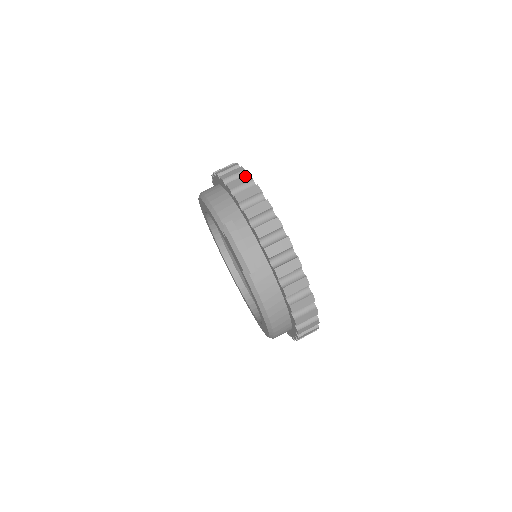
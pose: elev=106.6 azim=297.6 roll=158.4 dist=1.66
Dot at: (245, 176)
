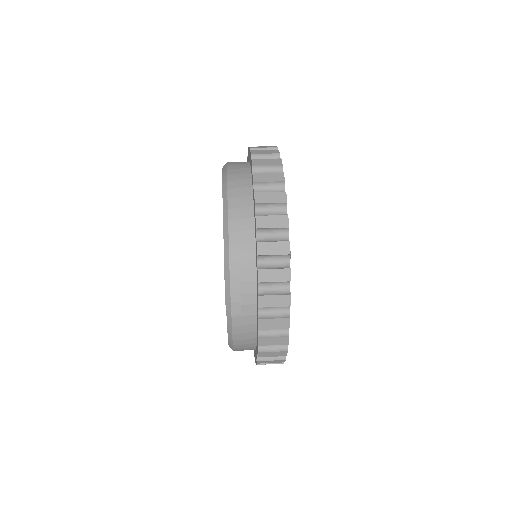
Dot at: (280, 194)
